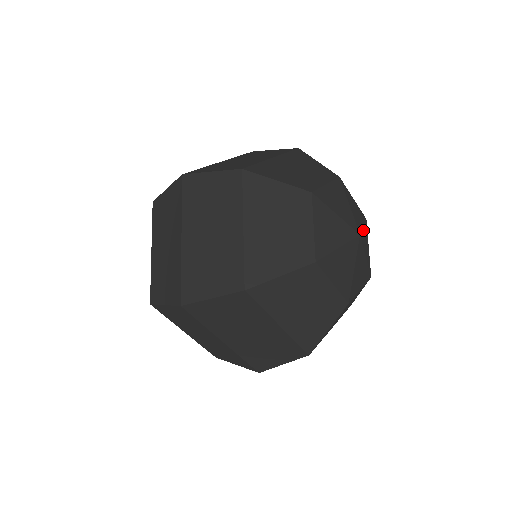
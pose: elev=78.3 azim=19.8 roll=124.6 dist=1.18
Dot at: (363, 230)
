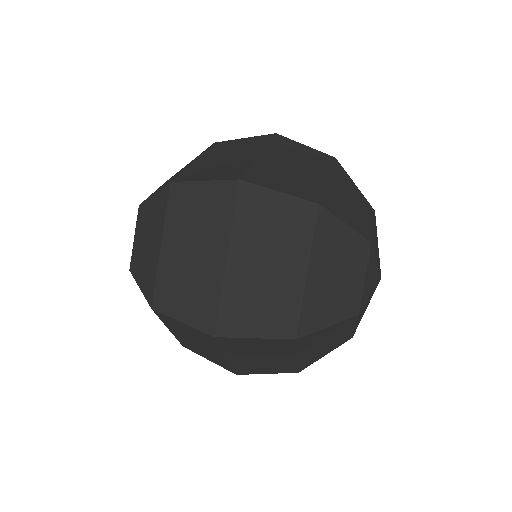
Dot at: occluded
